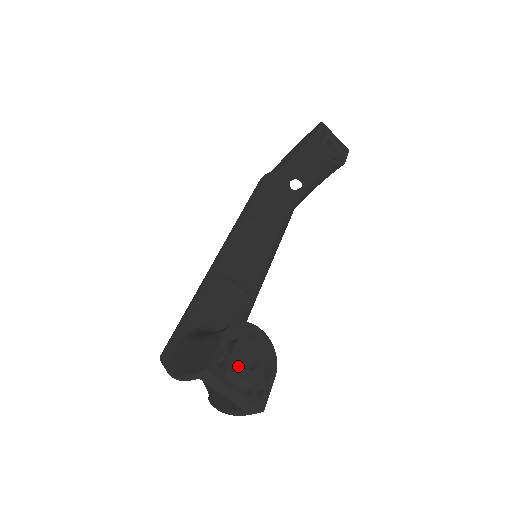
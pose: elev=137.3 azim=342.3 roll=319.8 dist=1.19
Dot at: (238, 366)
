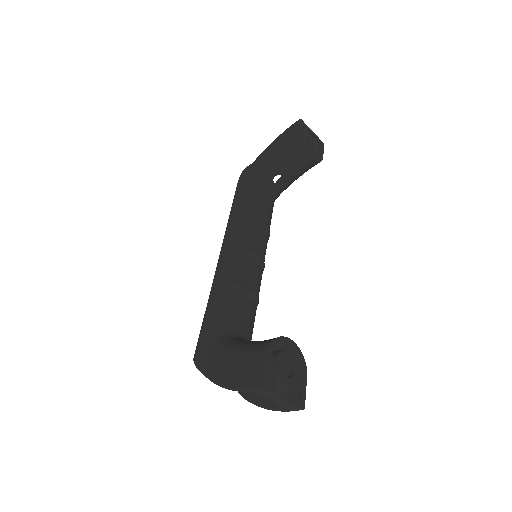
Dot at: (282, 377)
